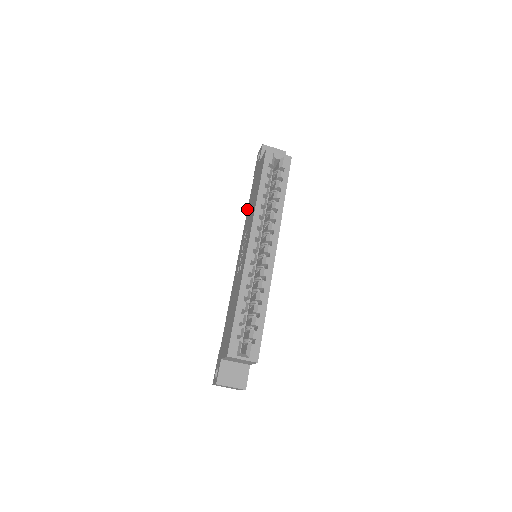
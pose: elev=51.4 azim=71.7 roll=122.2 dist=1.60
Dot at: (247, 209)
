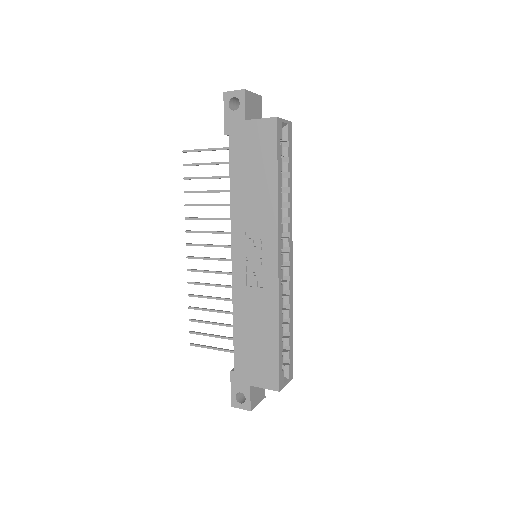
Dot at: (230, 189)
